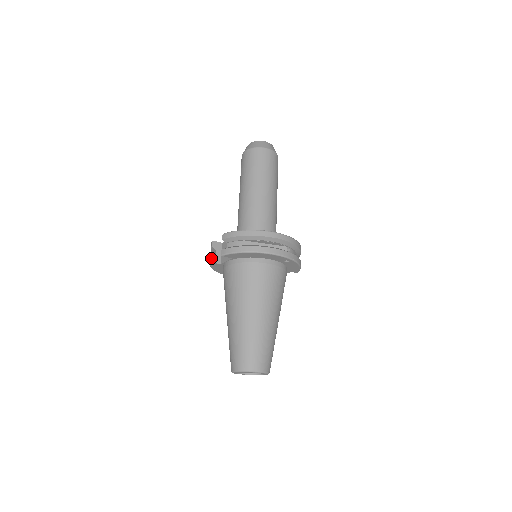
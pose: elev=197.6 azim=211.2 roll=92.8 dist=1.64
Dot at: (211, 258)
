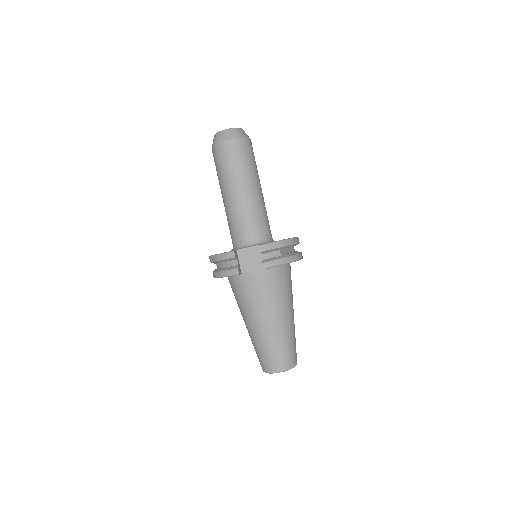
Dot at: (238, 270)
